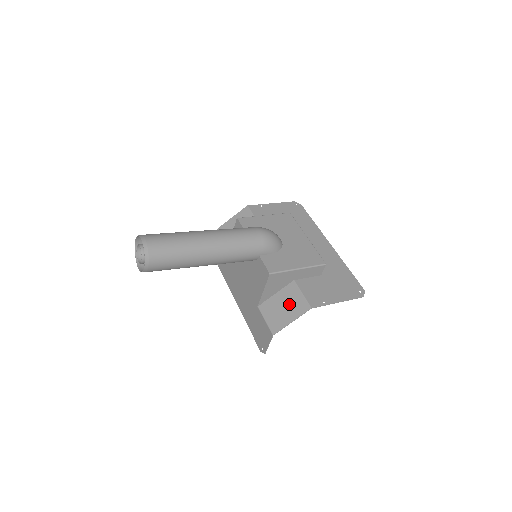
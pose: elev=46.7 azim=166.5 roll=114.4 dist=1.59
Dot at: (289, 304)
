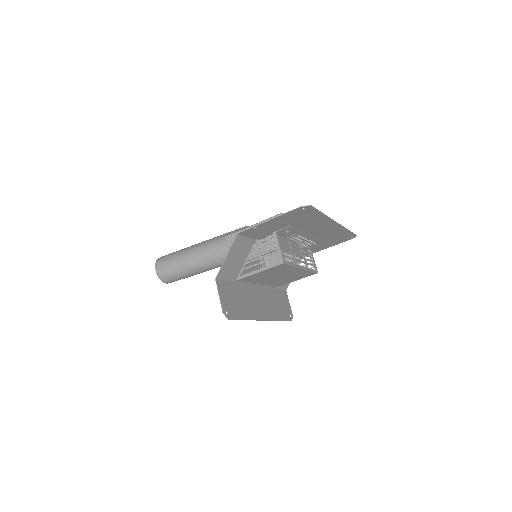
Dot at: (239, 252)
